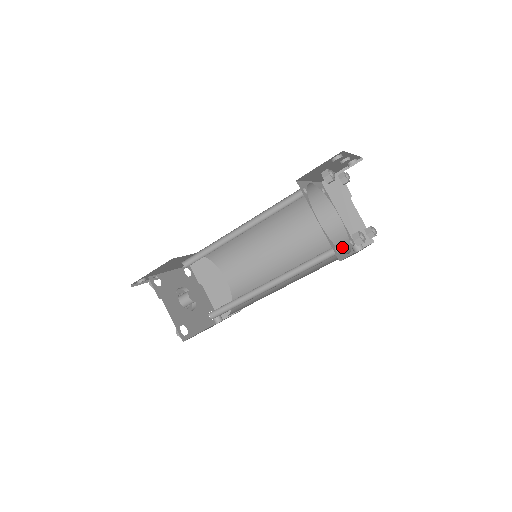
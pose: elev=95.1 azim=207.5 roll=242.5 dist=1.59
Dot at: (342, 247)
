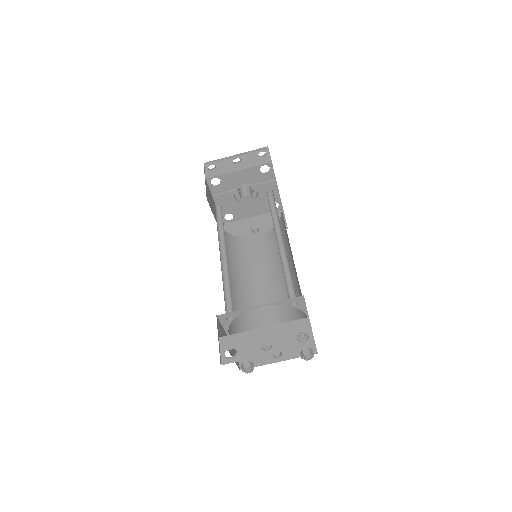
Dot at: occluded
